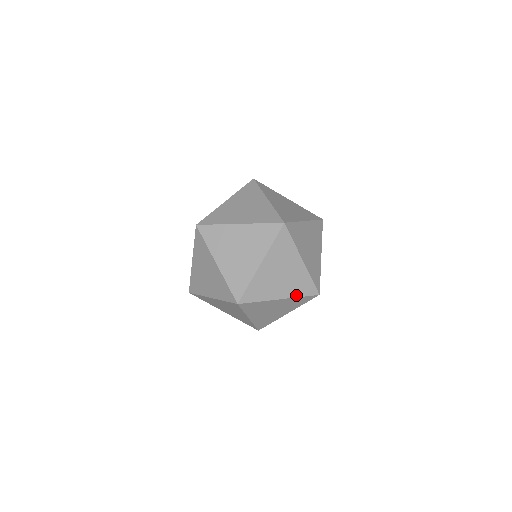
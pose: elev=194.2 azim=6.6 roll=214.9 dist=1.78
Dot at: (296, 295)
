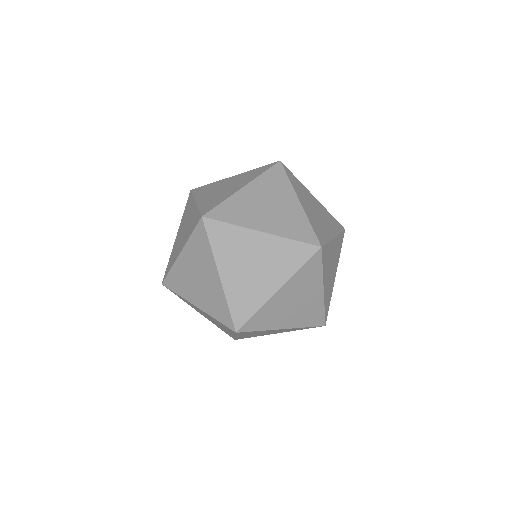
Dot at: (212, 314)
